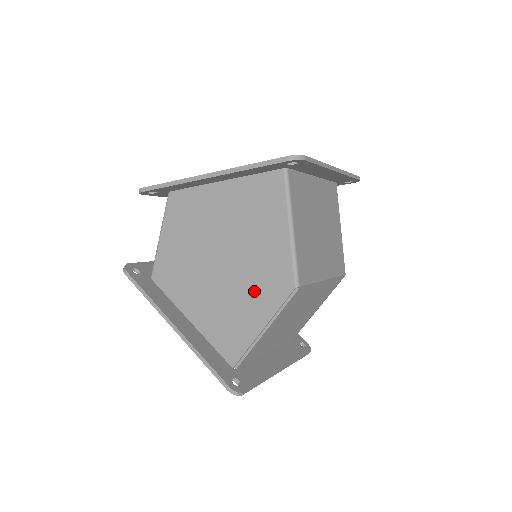
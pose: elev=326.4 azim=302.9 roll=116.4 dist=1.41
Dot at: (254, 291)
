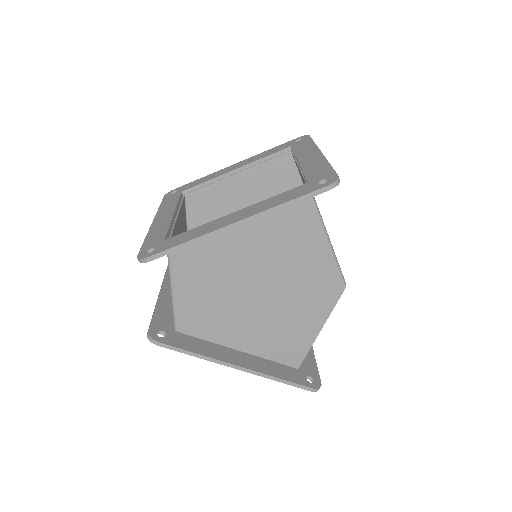
Dot at: (303, 304)
